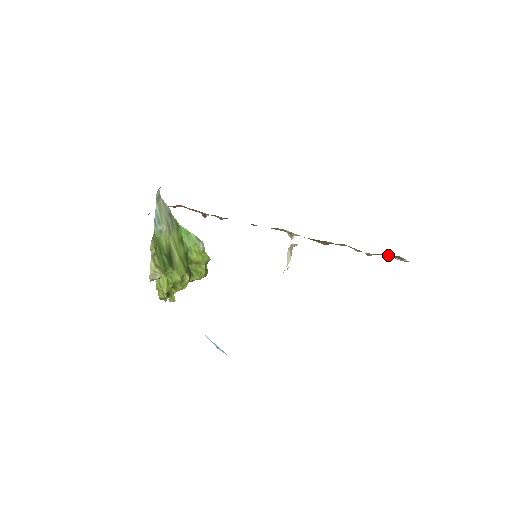
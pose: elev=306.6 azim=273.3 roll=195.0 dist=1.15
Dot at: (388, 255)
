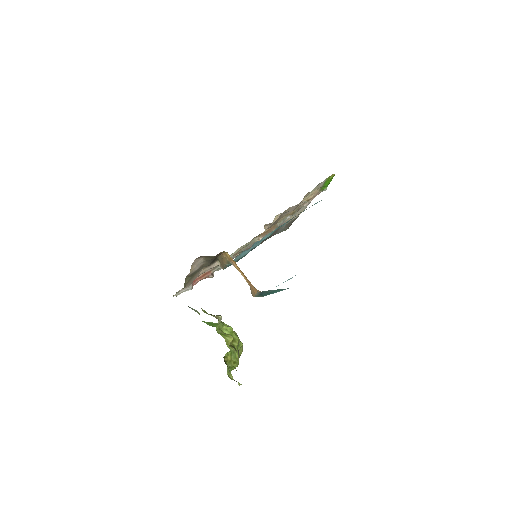
Dot at: (301, 207)
